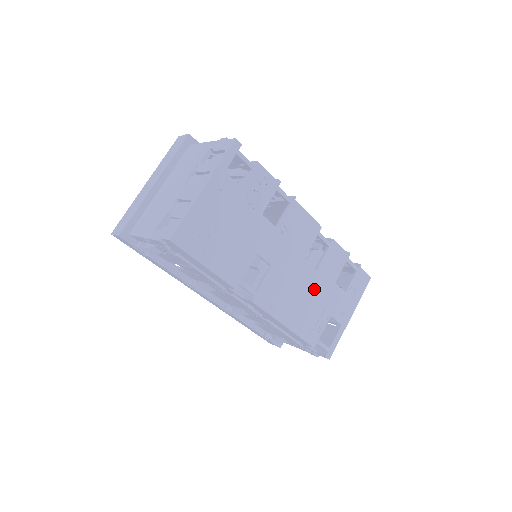
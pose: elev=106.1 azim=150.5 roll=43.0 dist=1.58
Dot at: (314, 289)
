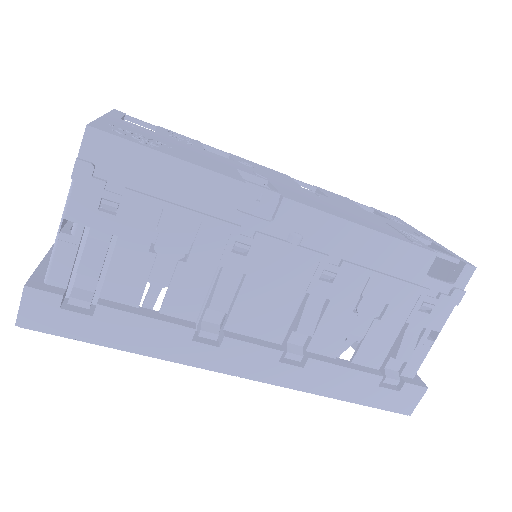
Dot at: (350, 209)
